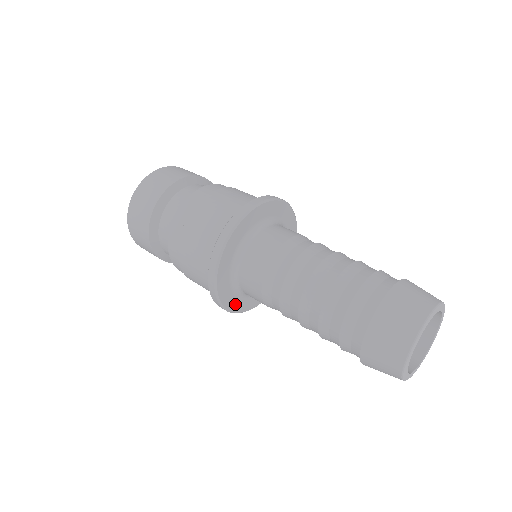
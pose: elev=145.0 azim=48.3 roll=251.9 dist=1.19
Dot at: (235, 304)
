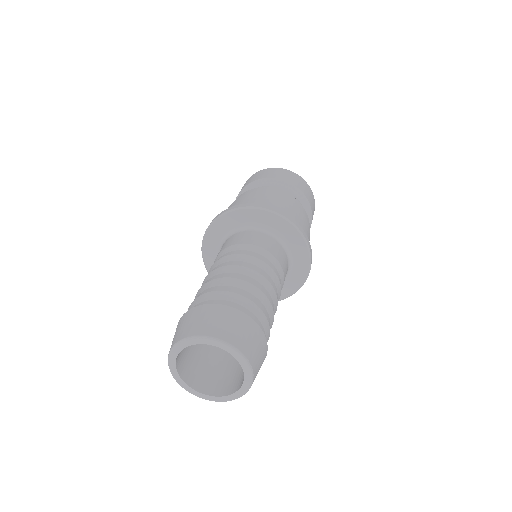
Dot at: occluded
